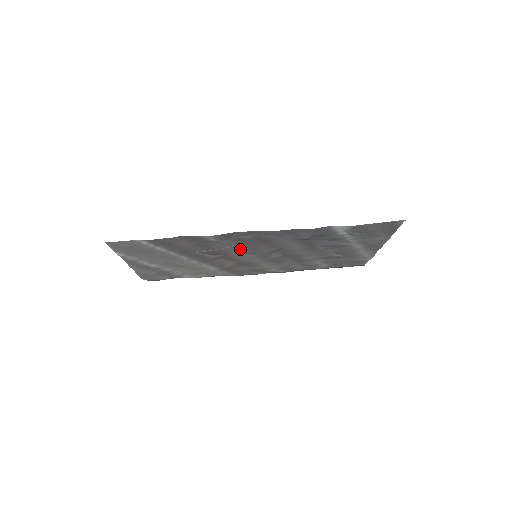
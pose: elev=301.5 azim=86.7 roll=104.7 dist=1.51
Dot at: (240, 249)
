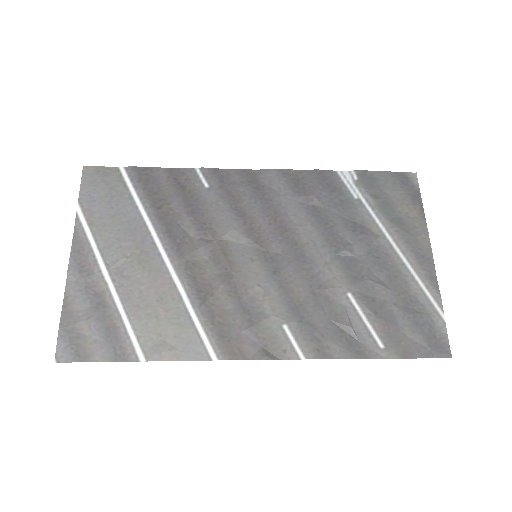
Dot at: (234, 223)
